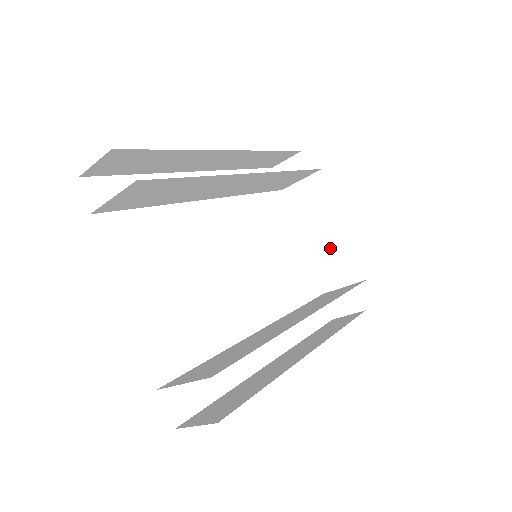
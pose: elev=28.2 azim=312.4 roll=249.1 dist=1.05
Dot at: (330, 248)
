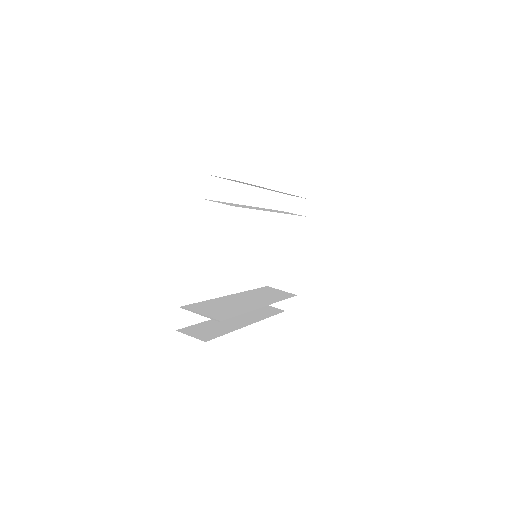
Dot at: (289, 264)
